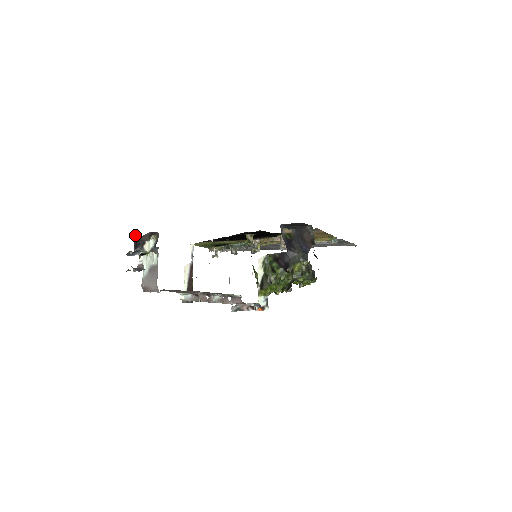
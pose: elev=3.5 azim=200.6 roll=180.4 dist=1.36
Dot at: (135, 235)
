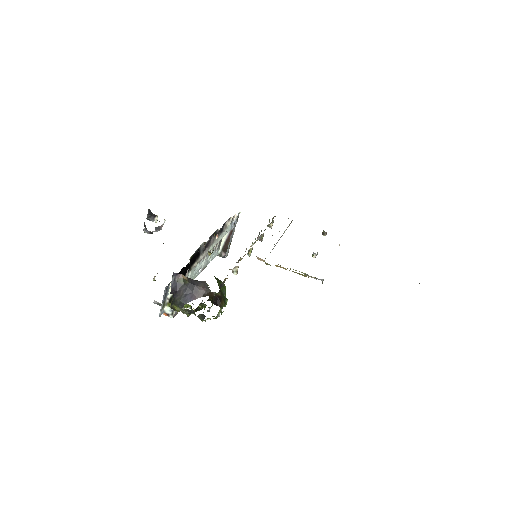
Dot at: (149, 209)
